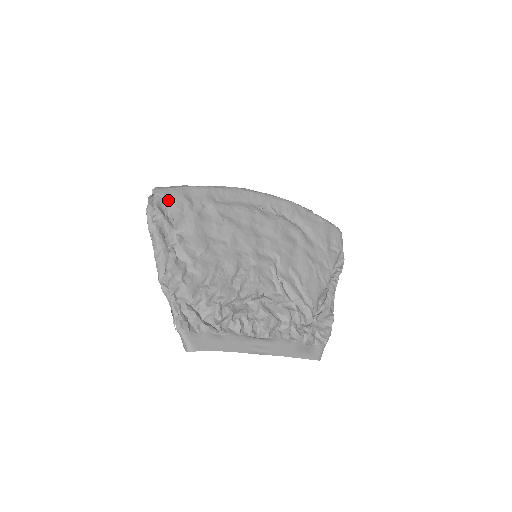
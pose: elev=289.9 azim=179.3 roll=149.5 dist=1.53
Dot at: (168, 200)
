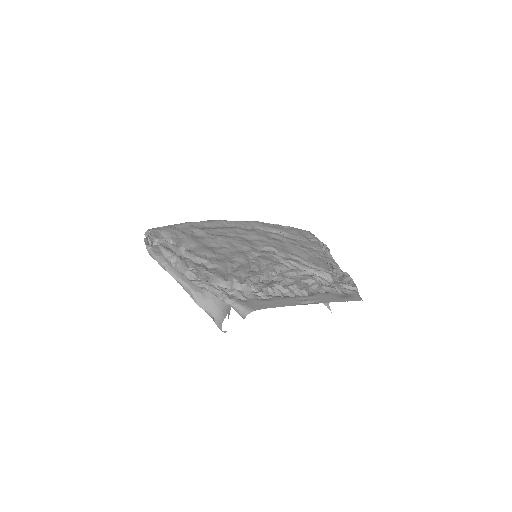
Dot at: (162, 234)
